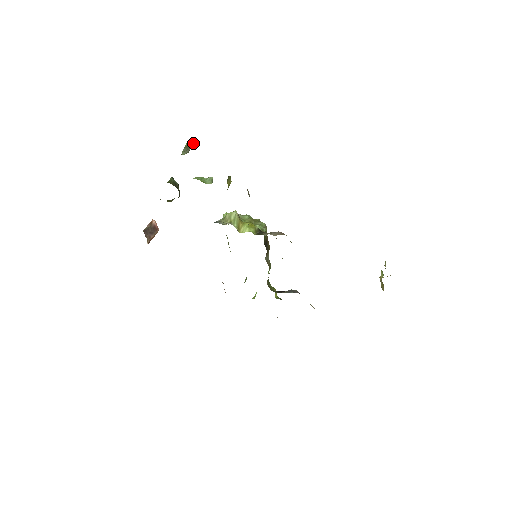
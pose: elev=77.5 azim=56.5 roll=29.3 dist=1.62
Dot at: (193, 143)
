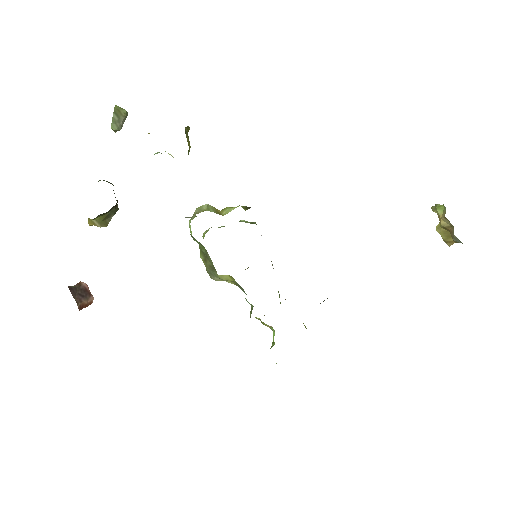
Dot at: (125, 111)
